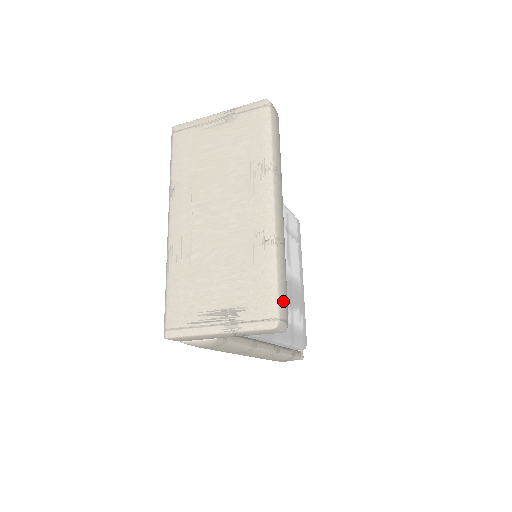
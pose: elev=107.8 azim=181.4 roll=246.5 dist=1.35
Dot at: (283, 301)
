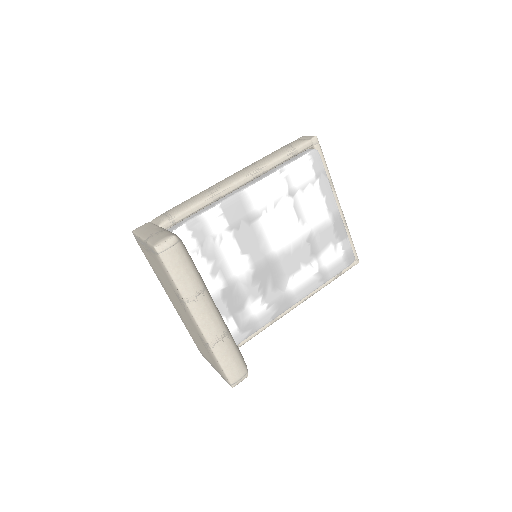
Dot at: (232, 373)
